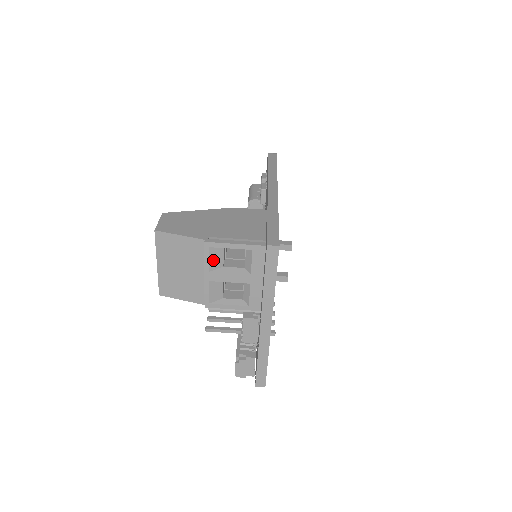
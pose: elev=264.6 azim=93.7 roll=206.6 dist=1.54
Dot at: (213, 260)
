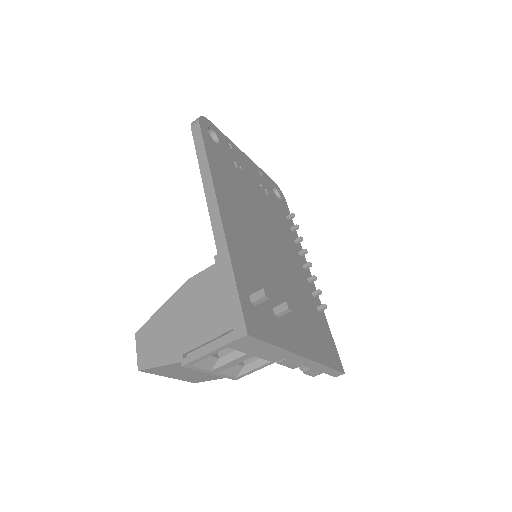
Dot at: (204, 365)
